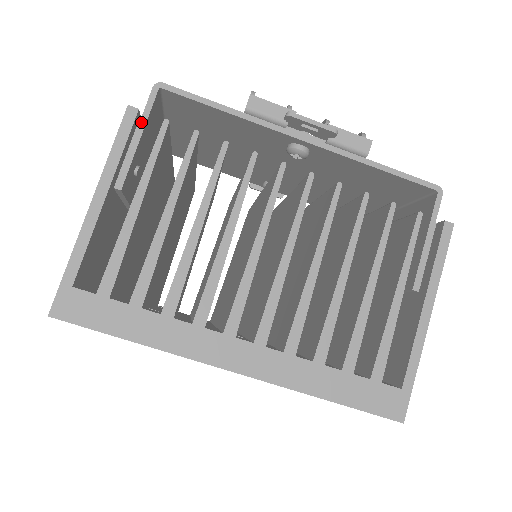
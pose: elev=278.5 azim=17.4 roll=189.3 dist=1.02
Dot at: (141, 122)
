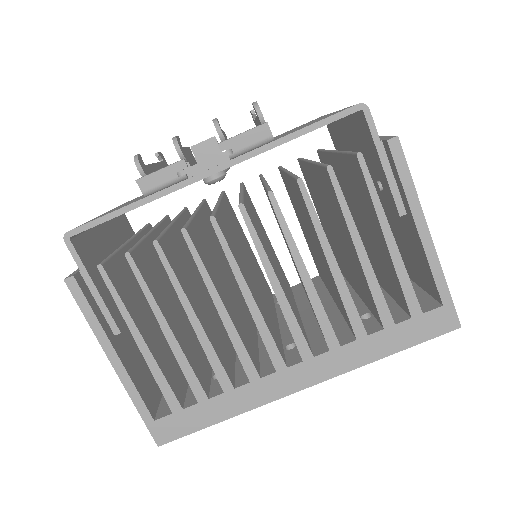
Dot at: (84, 275)
